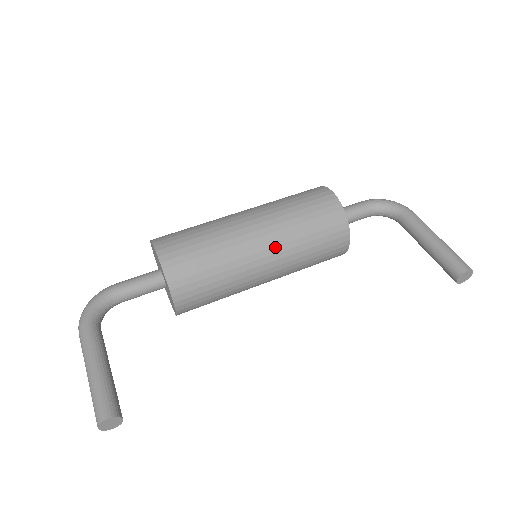
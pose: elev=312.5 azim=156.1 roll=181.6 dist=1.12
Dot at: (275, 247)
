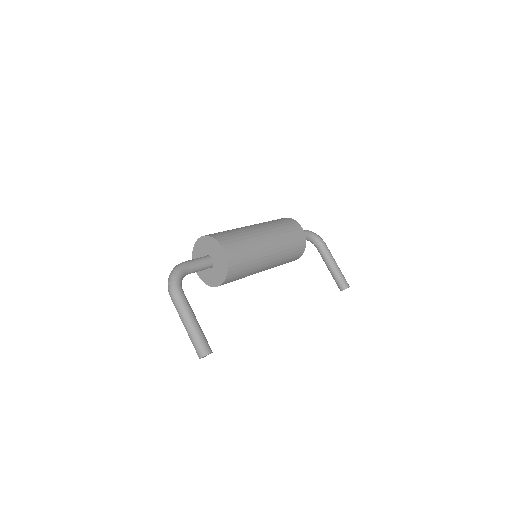
Dot at: (275, 257)
